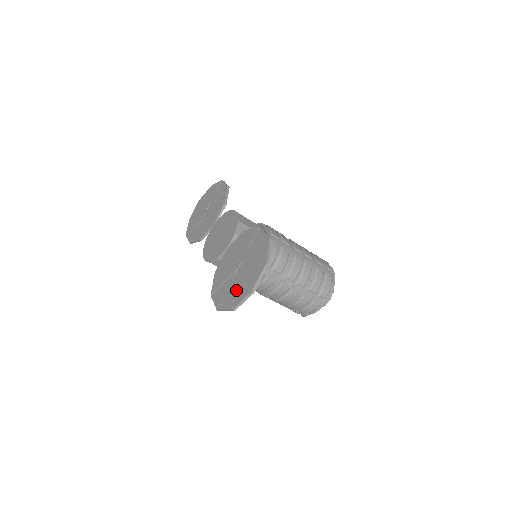
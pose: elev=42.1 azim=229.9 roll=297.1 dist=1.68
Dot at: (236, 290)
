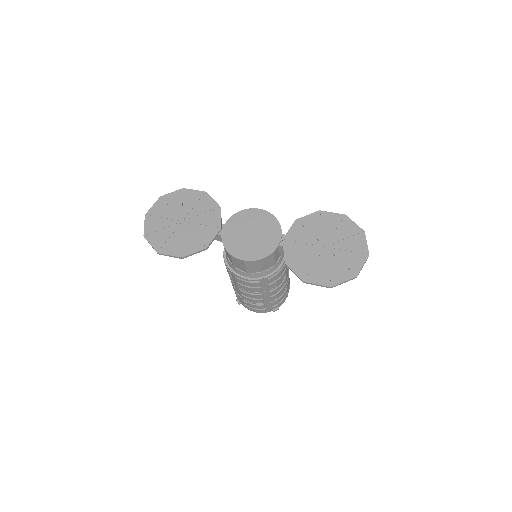
Dot at: (345, 262)
